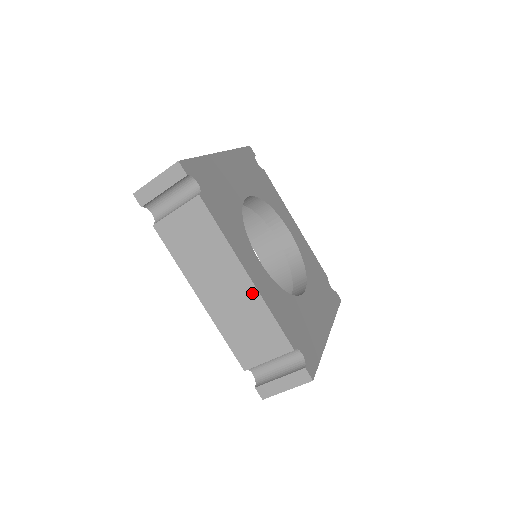
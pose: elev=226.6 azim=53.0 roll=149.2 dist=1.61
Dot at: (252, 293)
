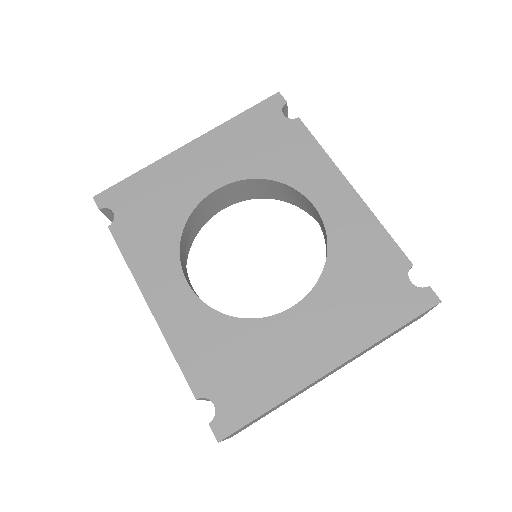
Dot at: occluded
